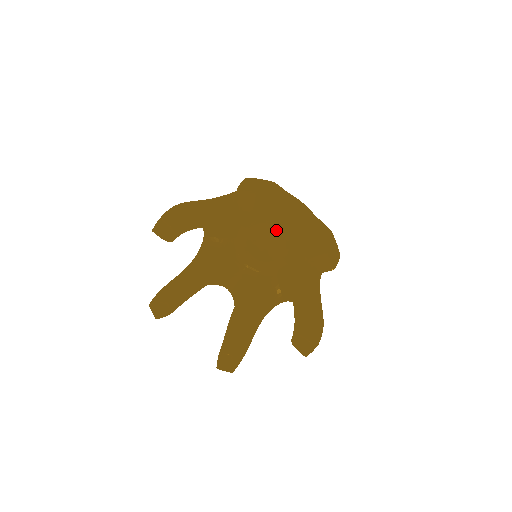
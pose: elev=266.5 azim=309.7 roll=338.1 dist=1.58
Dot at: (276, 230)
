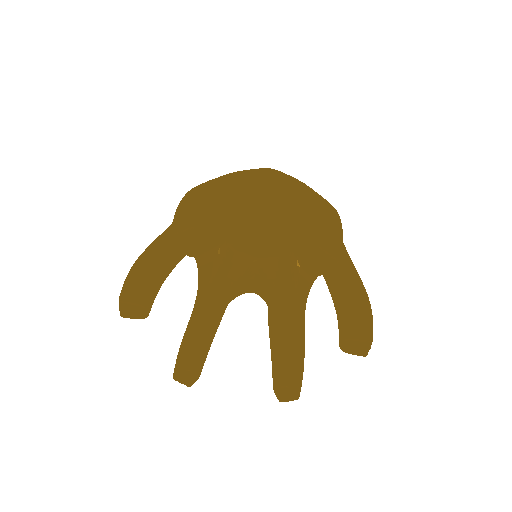
Dot at: (264, 209)
